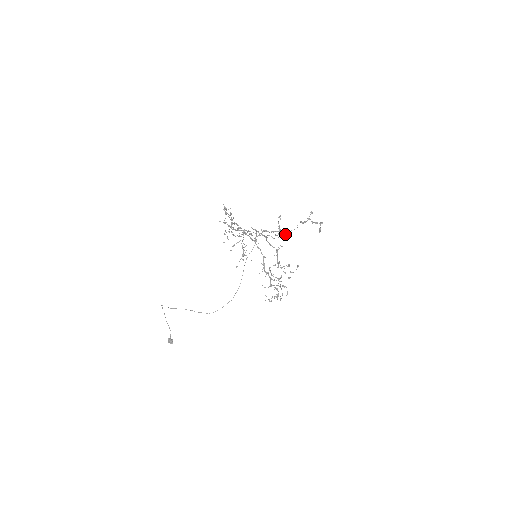
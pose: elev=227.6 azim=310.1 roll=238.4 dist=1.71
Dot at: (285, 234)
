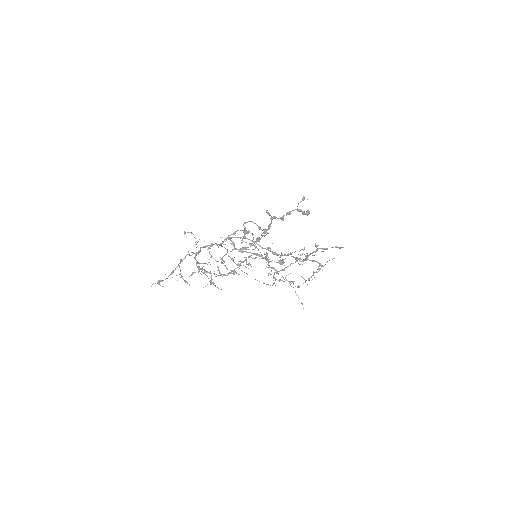
Dot at: occluded
